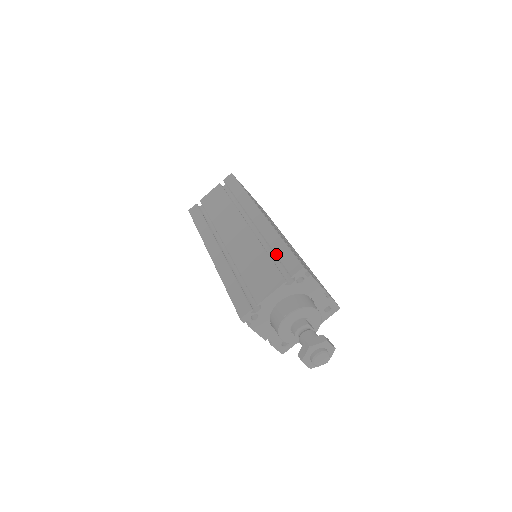
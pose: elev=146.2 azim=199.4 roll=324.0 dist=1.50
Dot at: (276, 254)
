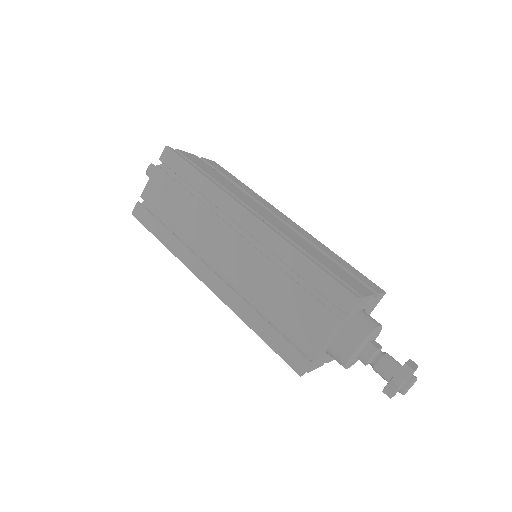
Dot at: (306, 281)
